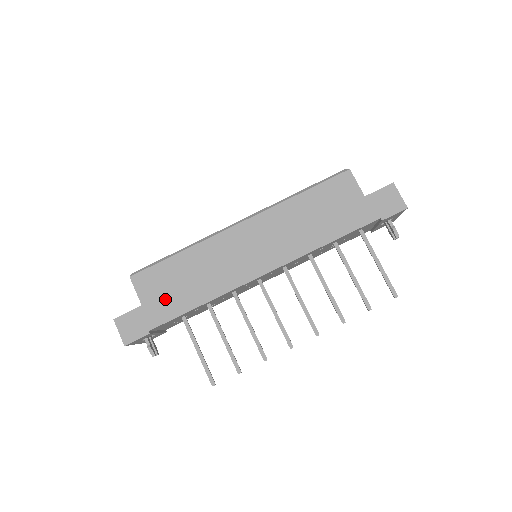
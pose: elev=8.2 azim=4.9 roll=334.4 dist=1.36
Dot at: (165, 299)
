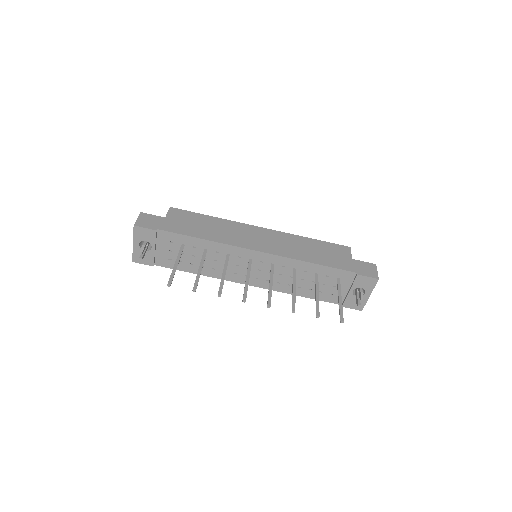
Dot at: (183, 224)
